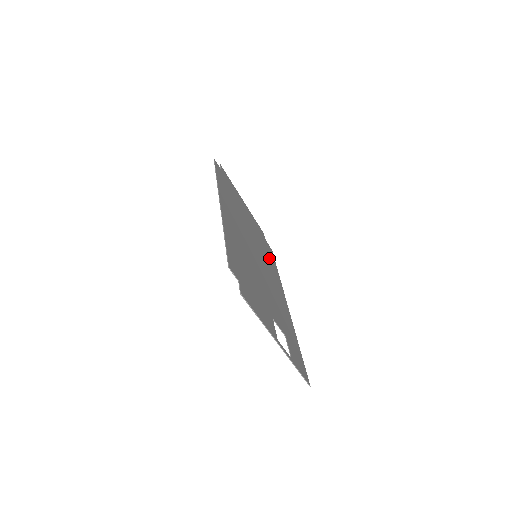
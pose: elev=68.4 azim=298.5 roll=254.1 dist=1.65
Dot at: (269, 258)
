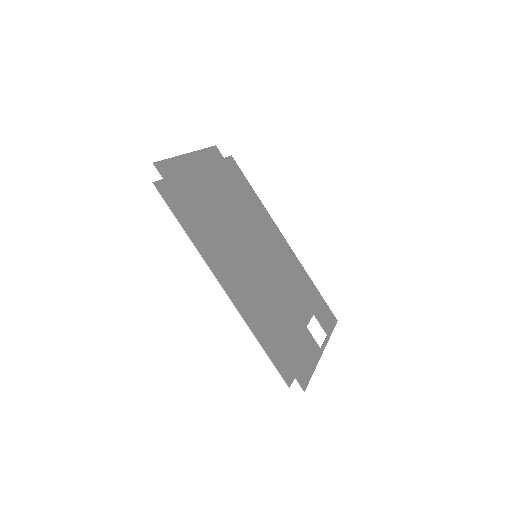
Dot at: (246, 197)
